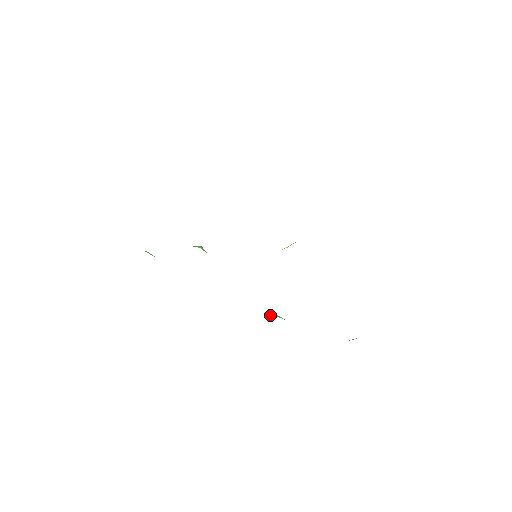
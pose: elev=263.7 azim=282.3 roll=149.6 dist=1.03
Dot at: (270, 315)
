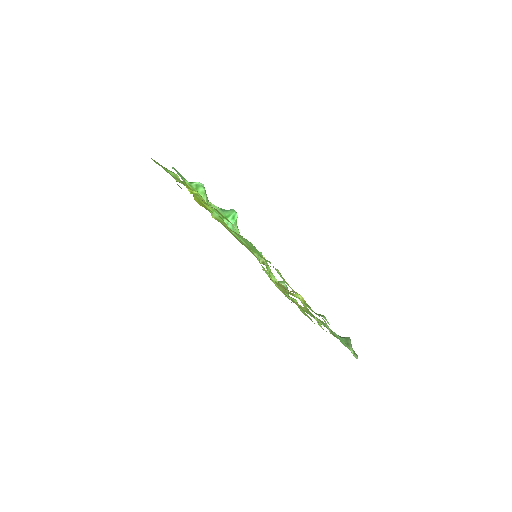
Dot at: occluded
